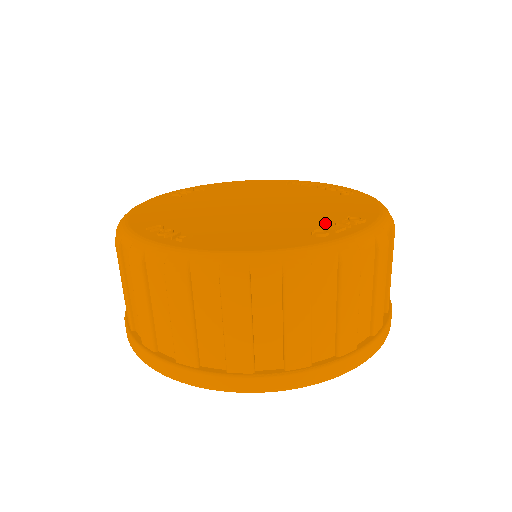
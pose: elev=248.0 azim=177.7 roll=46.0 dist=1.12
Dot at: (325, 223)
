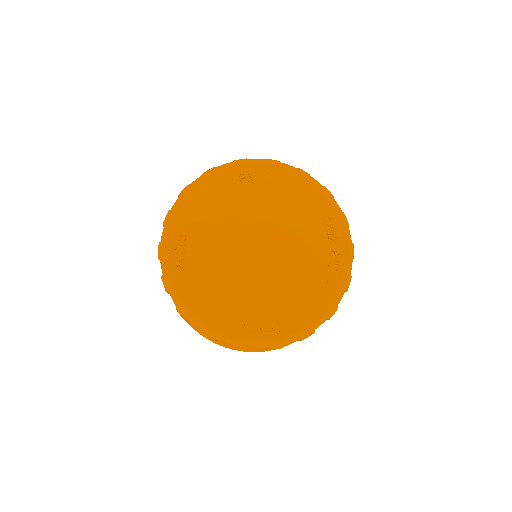
Dot at: (259, 315)
